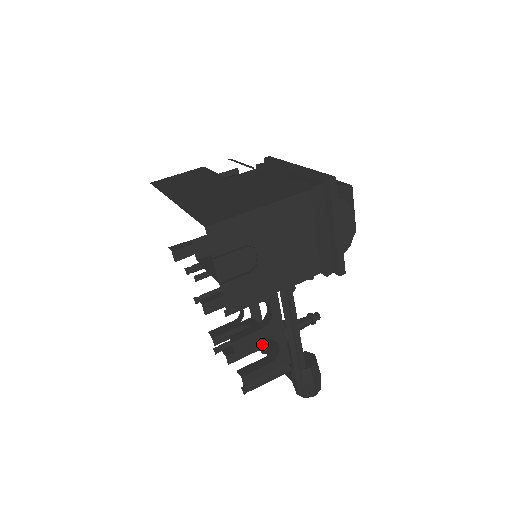
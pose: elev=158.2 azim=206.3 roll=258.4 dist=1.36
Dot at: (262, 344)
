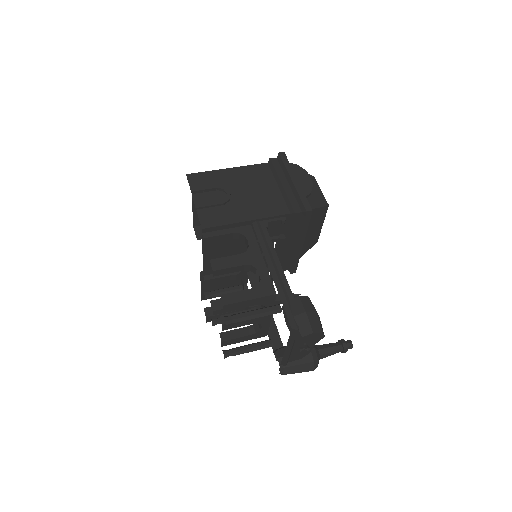
Dot at: (258, 307)
